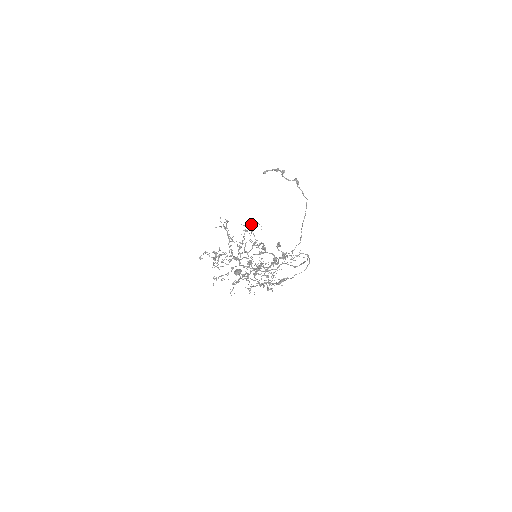
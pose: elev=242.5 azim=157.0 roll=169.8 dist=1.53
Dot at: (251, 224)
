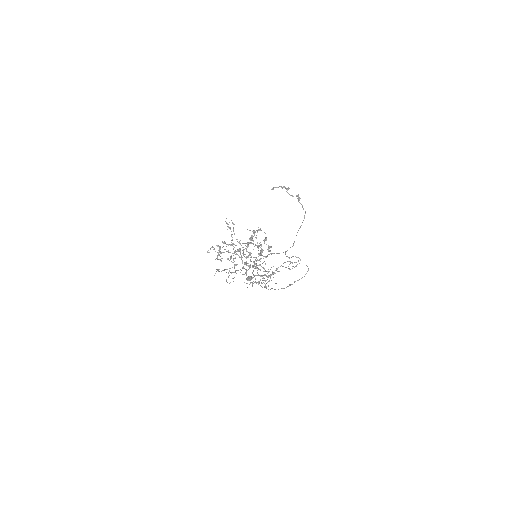
Dot at: occluded
